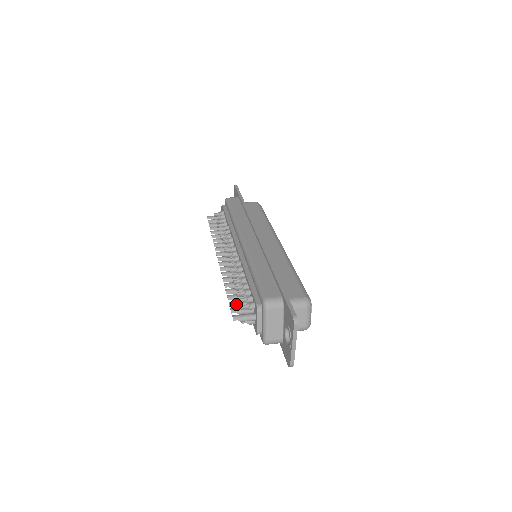
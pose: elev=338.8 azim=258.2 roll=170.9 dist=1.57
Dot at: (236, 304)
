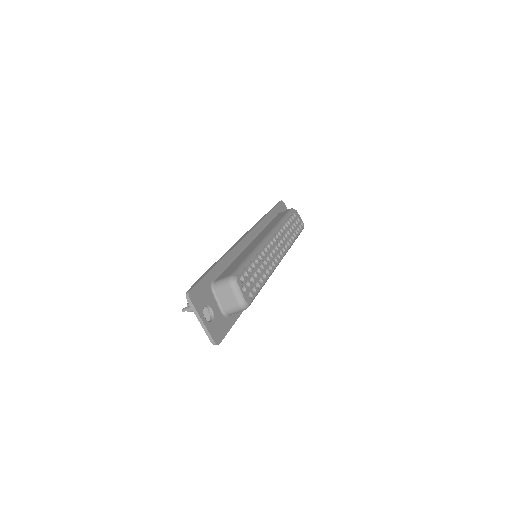
Dot at: occluded
